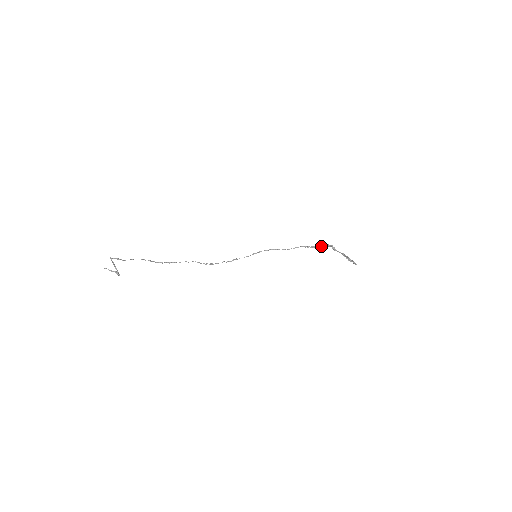
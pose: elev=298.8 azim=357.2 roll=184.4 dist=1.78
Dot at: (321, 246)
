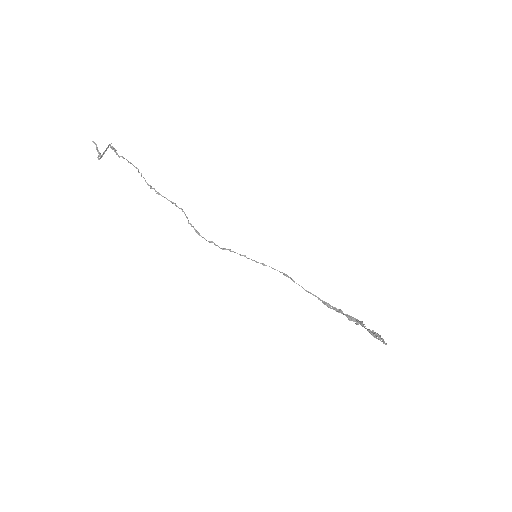
Dot at: occluded
